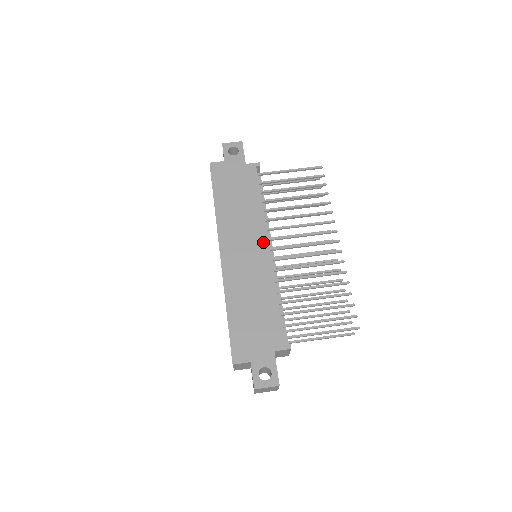
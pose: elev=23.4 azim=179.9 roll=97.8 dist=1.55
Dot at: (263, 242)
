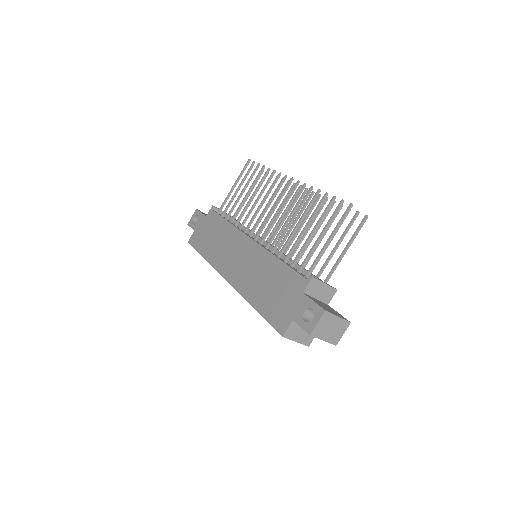
Dot at: (245, 241)
